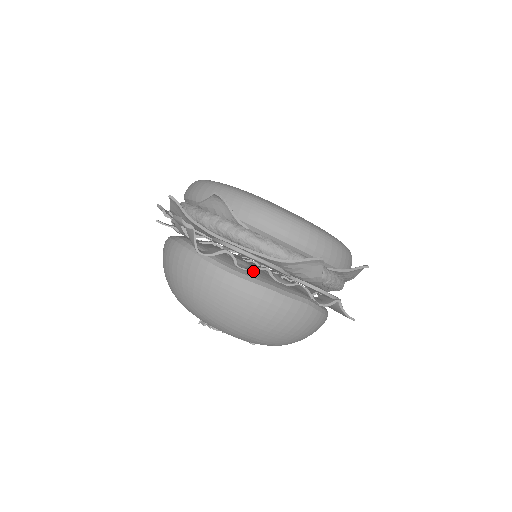
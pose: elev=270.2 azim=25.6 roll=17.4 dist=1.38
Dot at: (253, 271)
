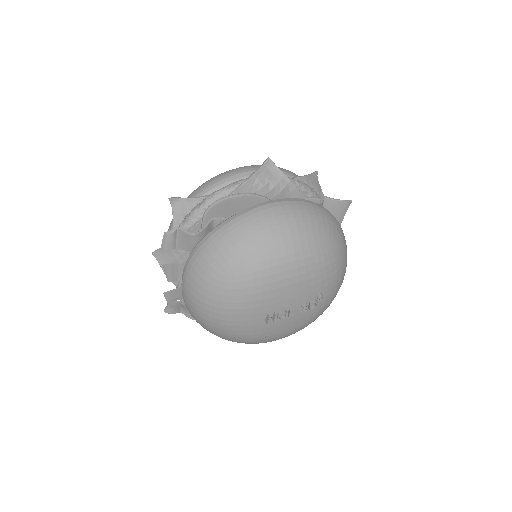
Dot at: occluded
